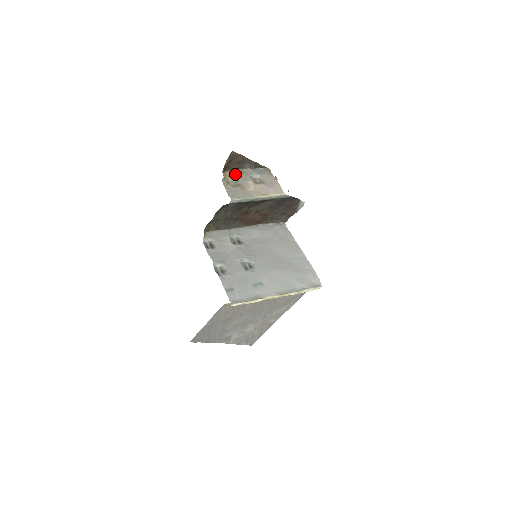
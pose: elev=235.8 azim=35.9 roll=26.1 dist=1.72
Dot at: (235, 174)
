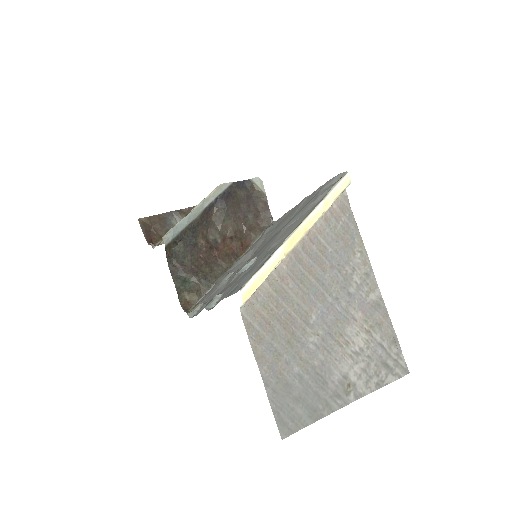
Dot at: occluded
